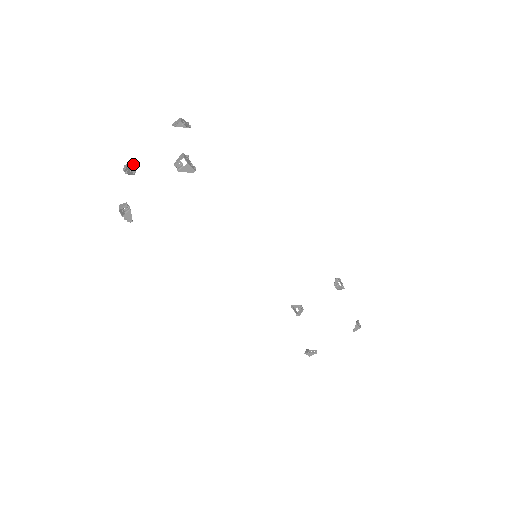
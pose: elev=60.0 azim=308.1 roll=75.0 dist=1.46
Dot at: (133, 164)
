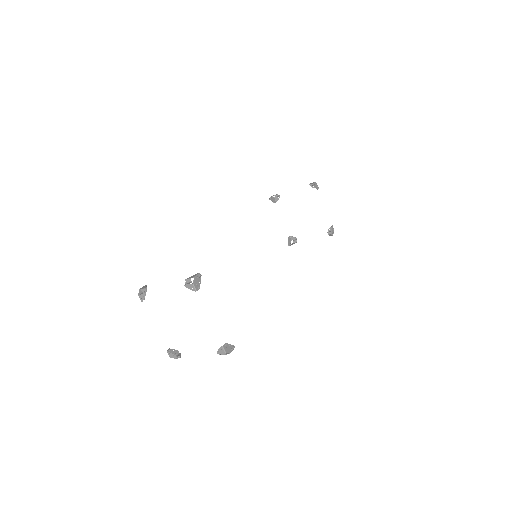
Dot at: (144, 288)
